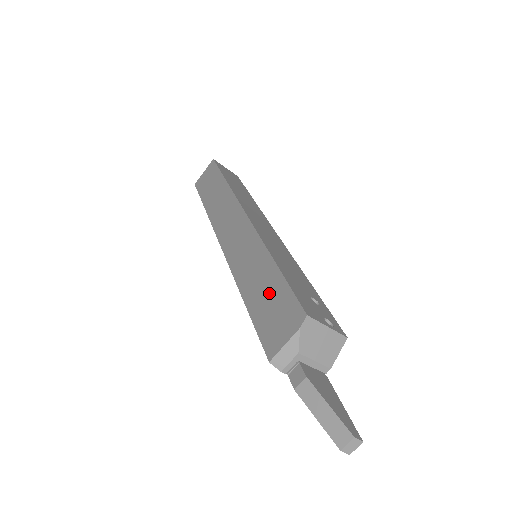
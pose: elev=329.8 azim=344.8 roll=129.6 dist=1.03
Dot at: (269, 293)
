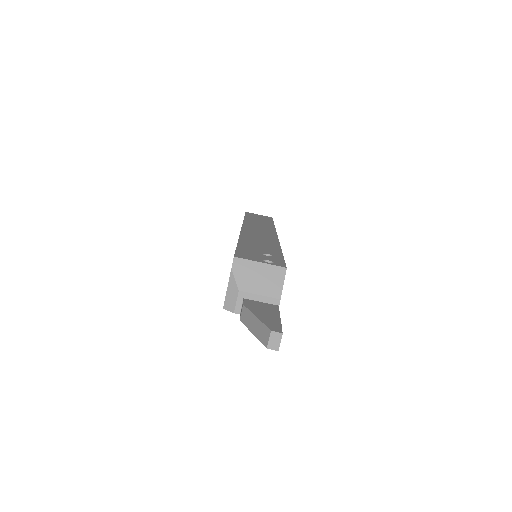
Dot at: occluded
